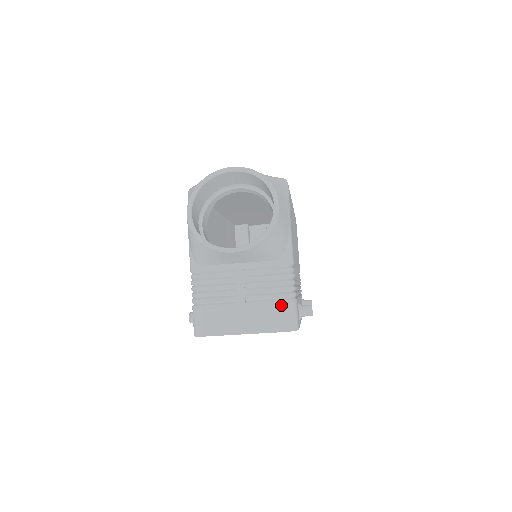
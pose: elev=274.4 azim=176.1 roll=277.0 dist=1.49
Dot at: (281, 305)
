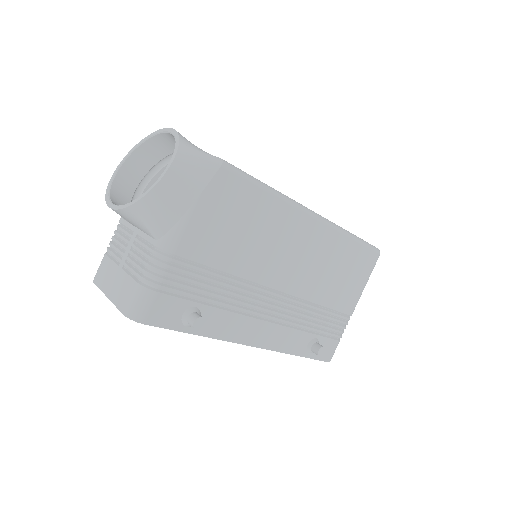
Dot at: (135, 286)
